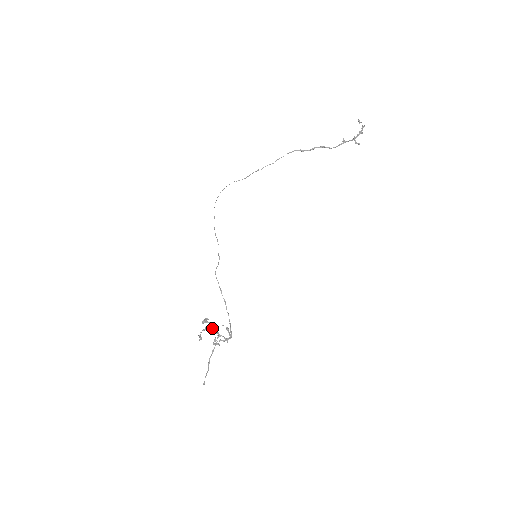
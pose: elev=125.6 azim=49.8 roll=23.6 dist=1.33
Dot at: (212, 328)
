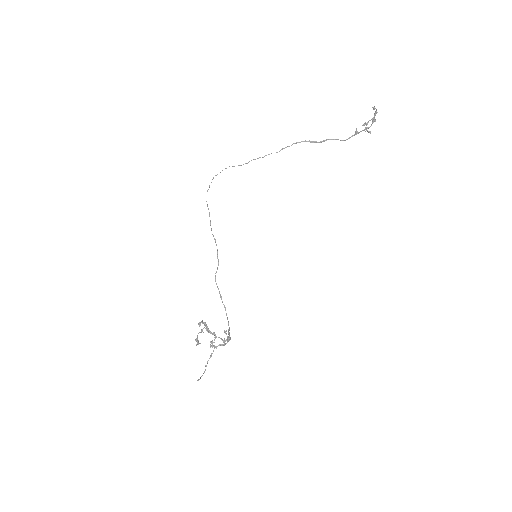
Dot at: (208, 329)
